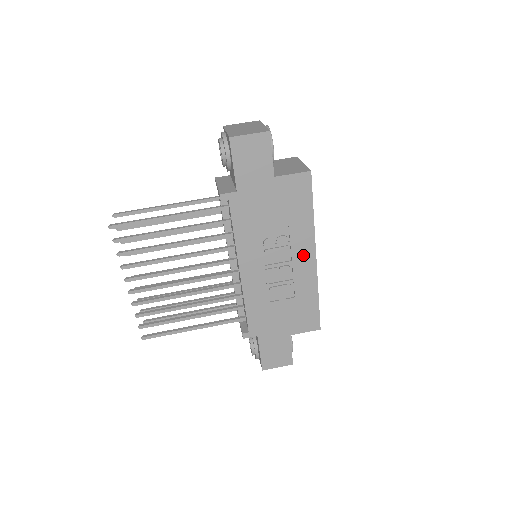
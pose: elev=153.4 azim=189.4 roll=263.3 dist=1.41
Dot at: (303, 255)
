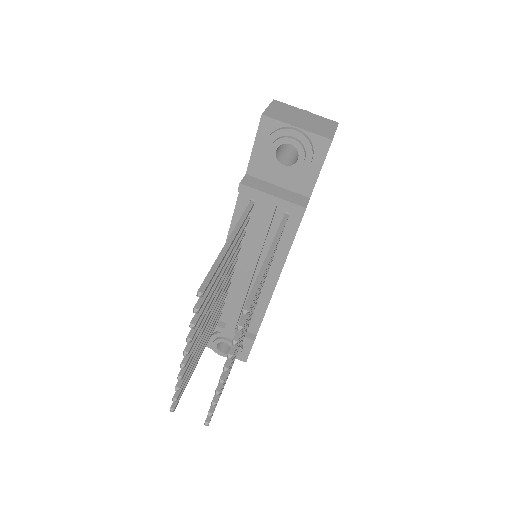
Dot at: occluded
